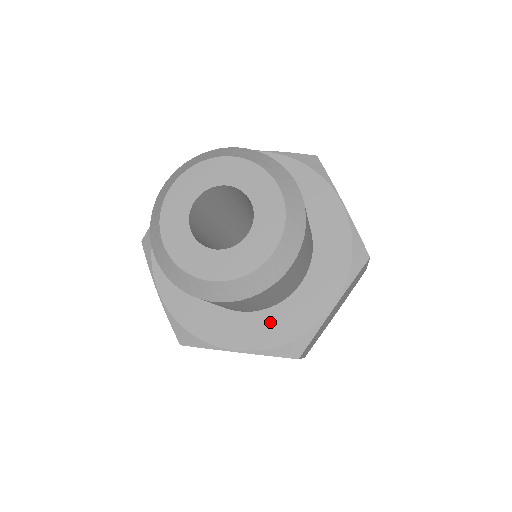
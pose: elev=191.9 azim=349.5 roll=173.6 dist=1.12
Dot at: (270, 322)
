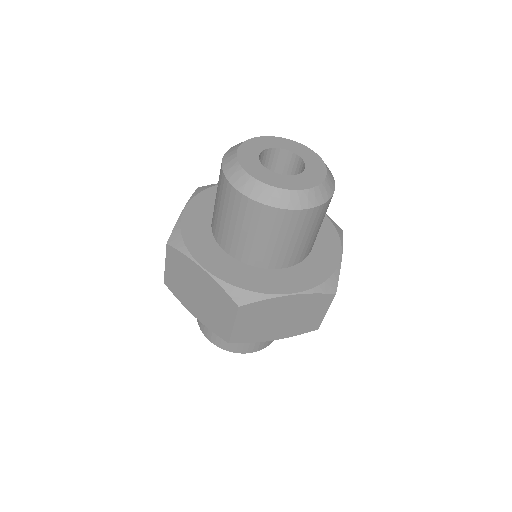
Dot at: (241, 271)
